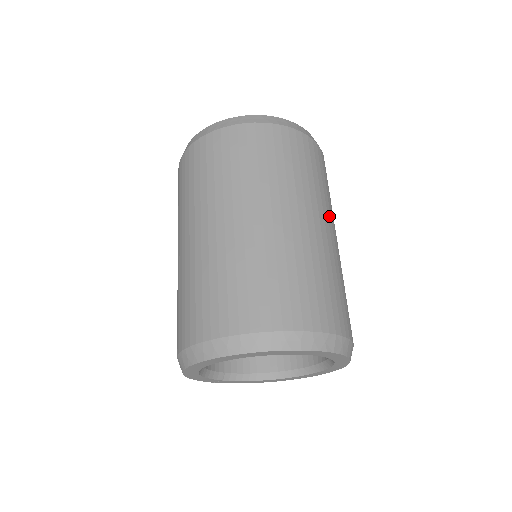
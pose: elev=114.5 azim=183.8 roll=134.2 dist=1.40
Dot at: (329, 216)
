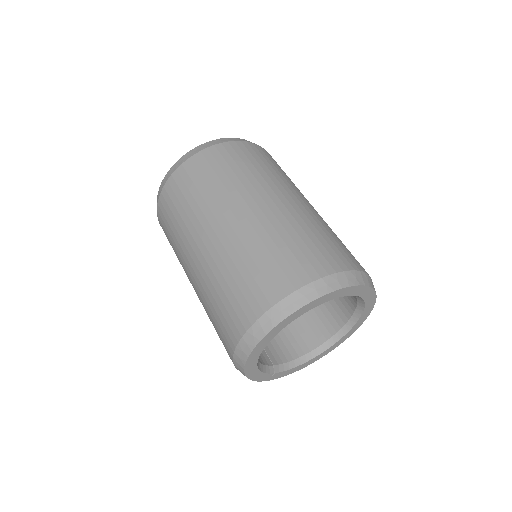
Dot at: occluded
